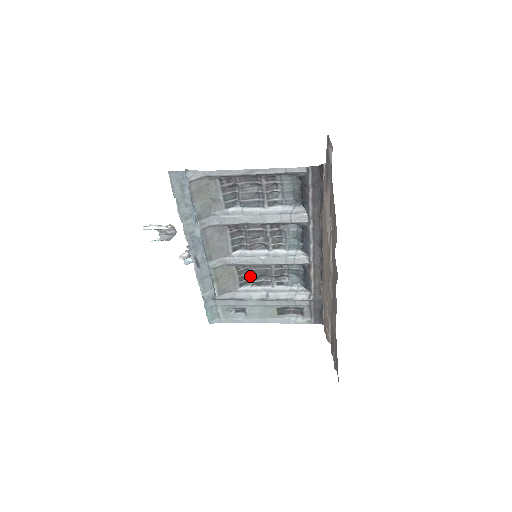
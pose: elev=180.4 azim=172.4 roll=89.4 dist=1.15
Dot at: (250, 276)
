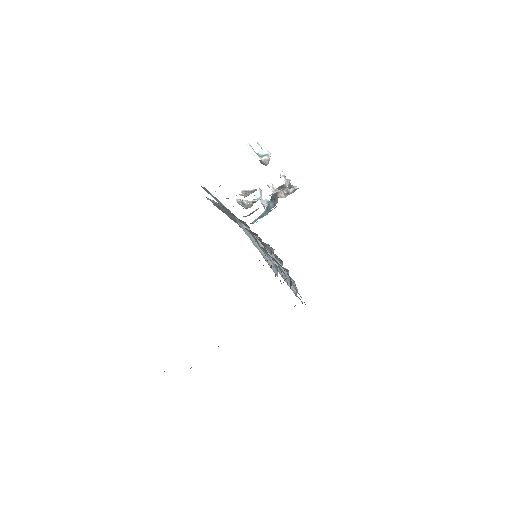
Dot at: occluded
